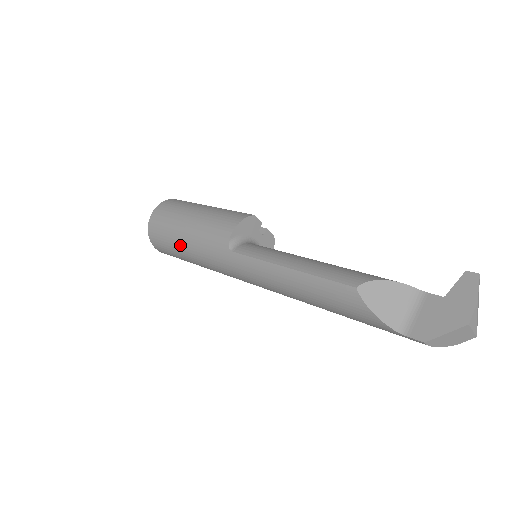
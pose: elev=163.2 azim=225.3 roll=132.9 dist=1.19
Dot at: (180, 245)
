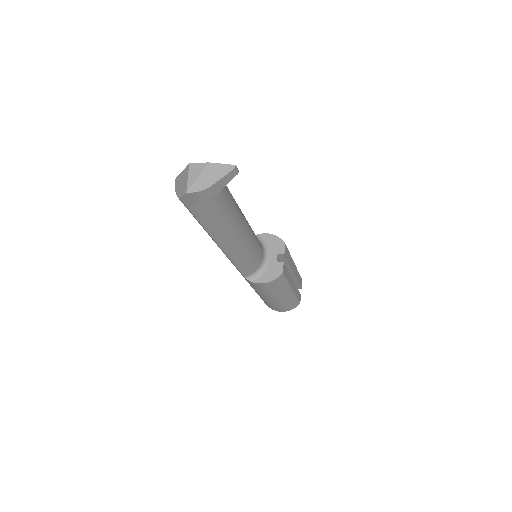
Dot at: occluded
